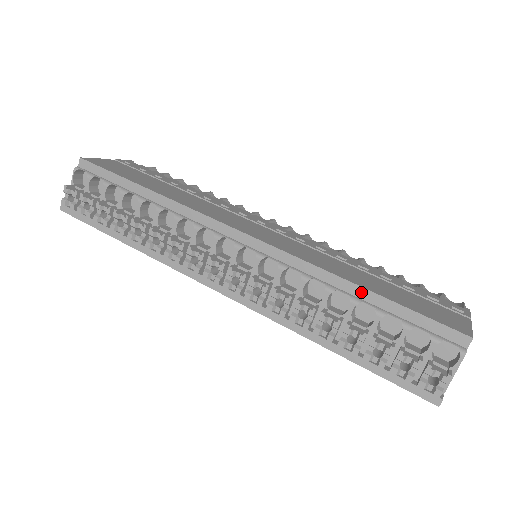
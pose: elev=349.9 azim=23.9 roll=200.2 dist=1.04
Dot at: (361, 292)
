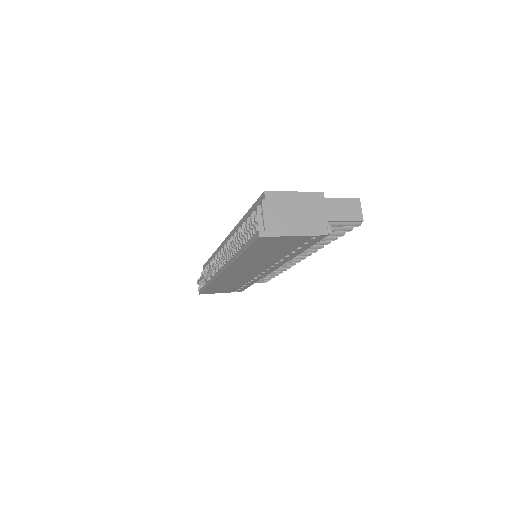
Dot at: (245, 218)
